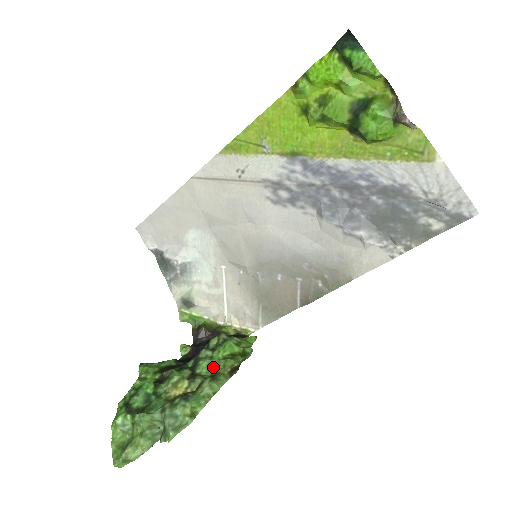
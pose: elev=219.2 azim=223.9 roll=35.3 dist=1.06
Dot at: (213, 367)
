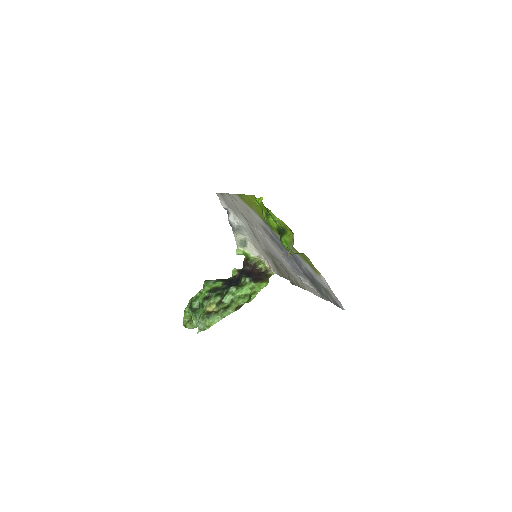
Dot at: (232, 300)
